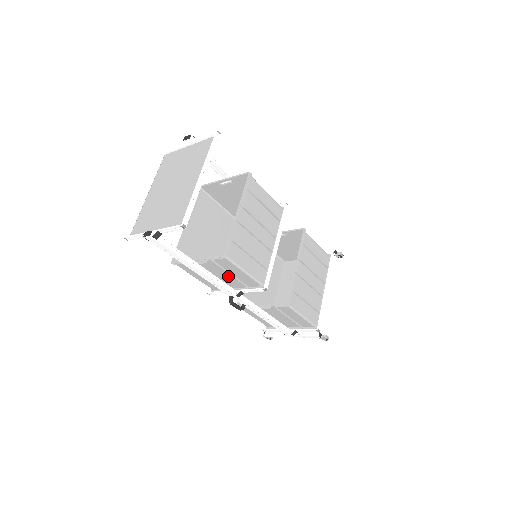
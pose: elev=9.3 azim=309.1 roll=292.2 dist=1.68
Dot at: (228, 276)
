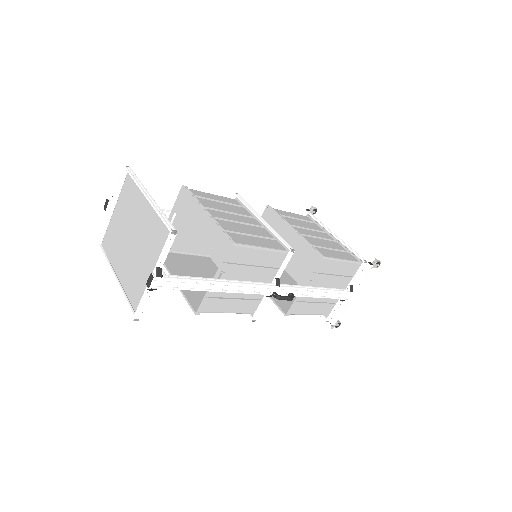
Dot at: (253, 273)
